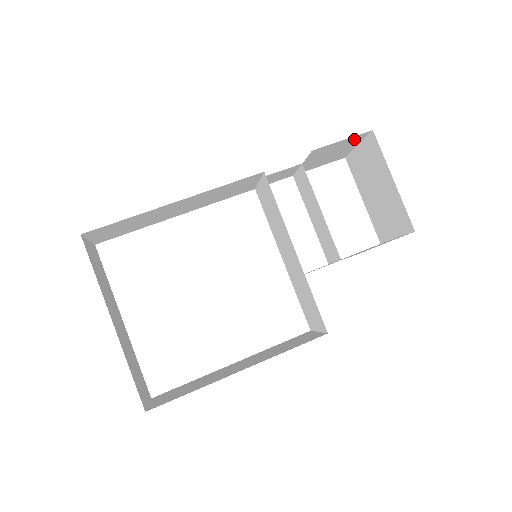
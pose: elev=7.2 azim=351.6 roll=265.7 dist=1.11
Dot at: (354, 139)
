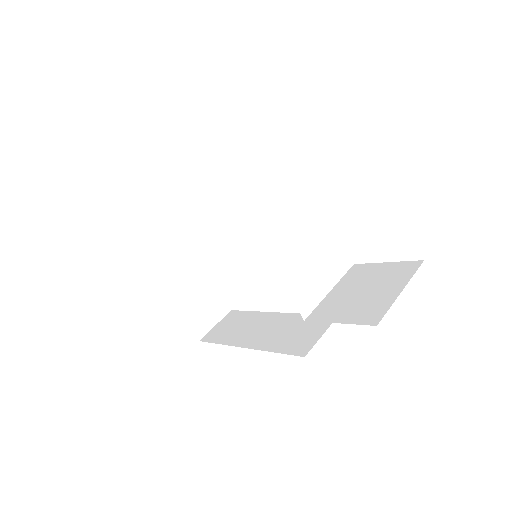
Dot at: occluded
